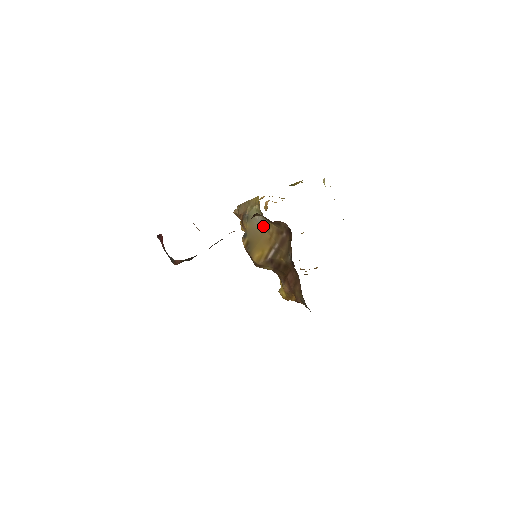
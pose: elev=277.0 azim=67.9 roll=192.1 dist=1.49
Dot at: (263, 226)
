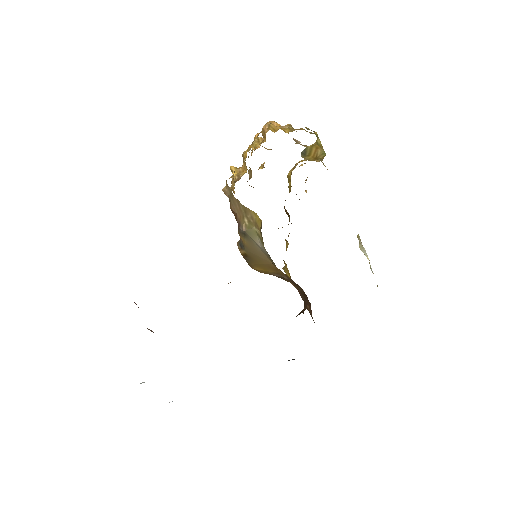
Dot at: (267, 256)
